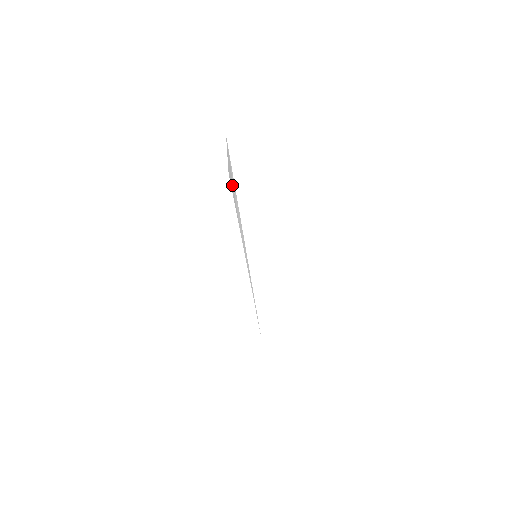
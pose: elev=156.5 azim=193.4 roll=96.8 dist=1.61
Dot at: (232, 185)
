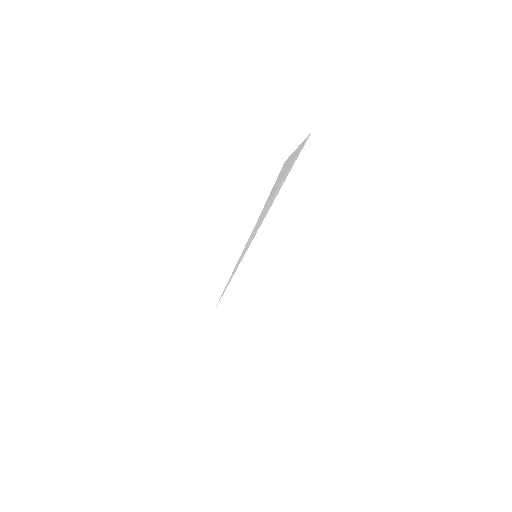
Dot at: (279, 180)
